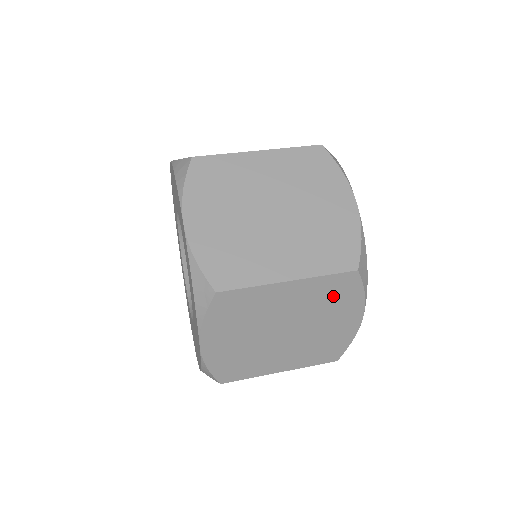
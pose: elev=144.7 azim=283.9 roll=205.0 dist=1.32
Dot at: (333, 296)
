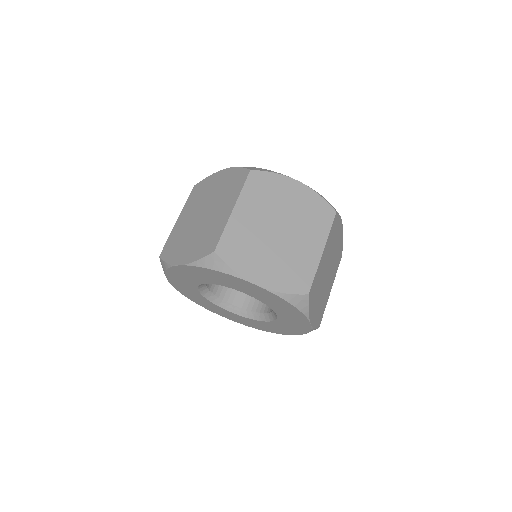
Dot at: occluded
